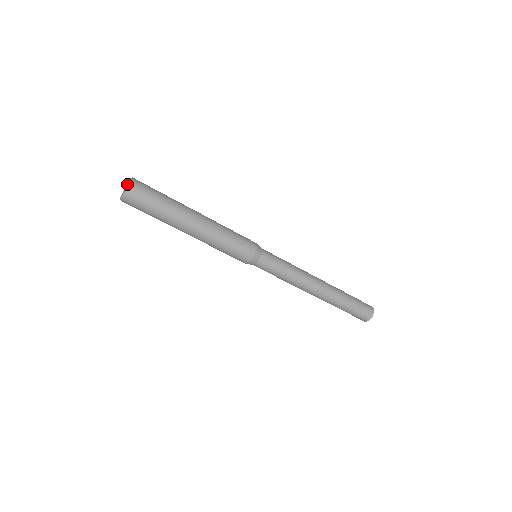
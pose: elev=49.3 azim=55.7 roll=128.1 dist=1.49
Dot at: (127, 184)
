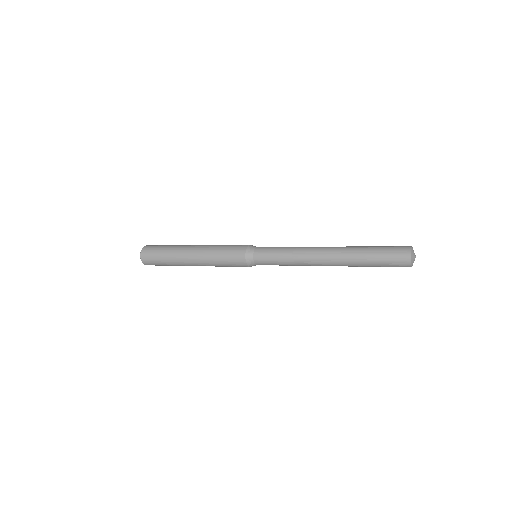
Dot at: occluded
